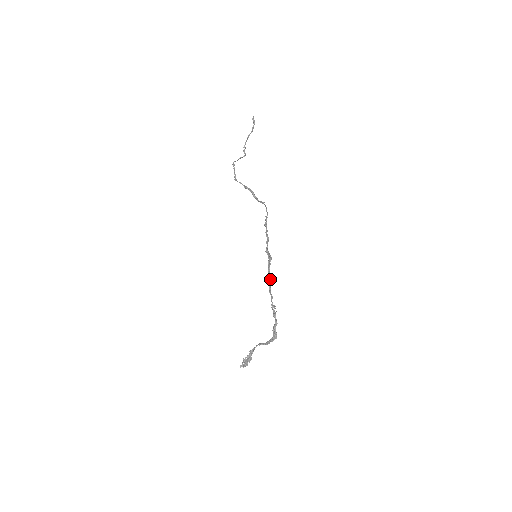
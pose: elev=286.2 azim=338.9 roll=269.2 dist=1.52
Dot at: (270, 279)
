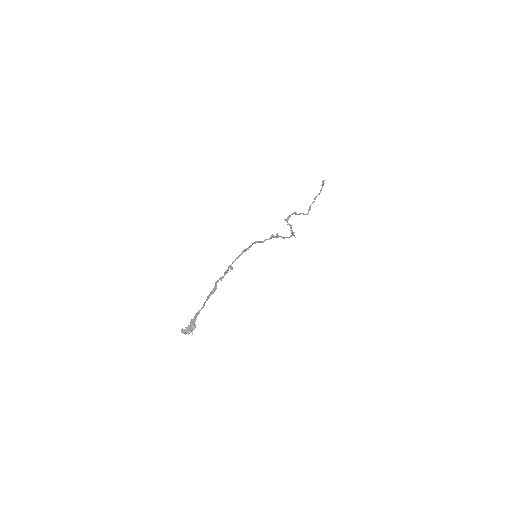
Dot at: (244, 251)
